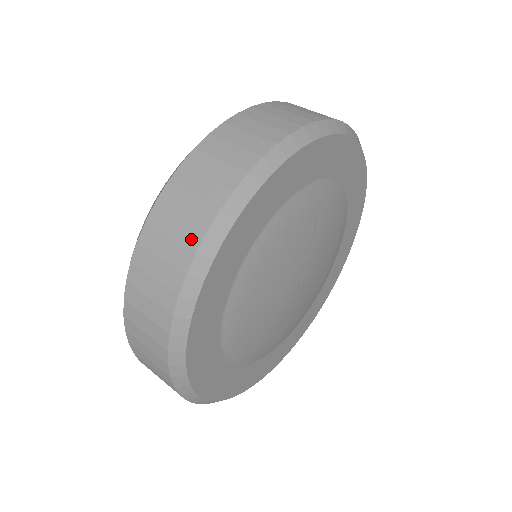
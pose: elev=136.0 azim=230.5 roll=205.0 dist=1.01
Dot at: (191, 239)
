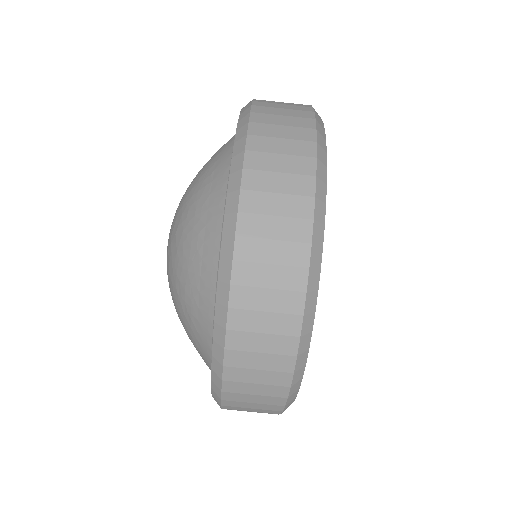
Dot at: (273, 409)
